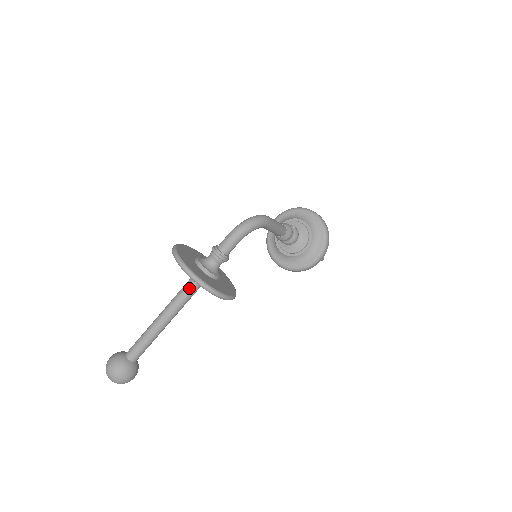
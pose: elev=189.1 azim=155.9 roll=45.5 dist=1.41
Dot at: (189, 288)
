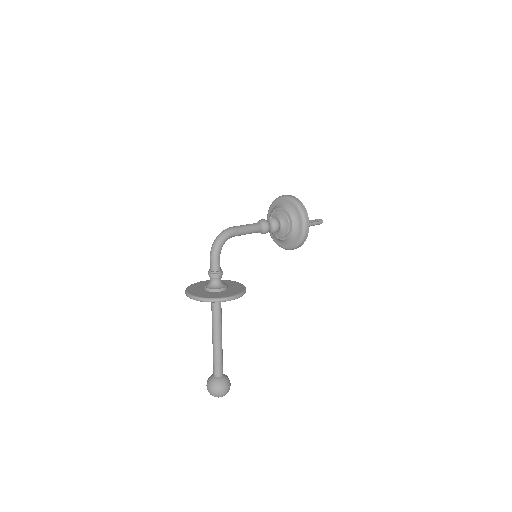
Dot at: (213, 307)
